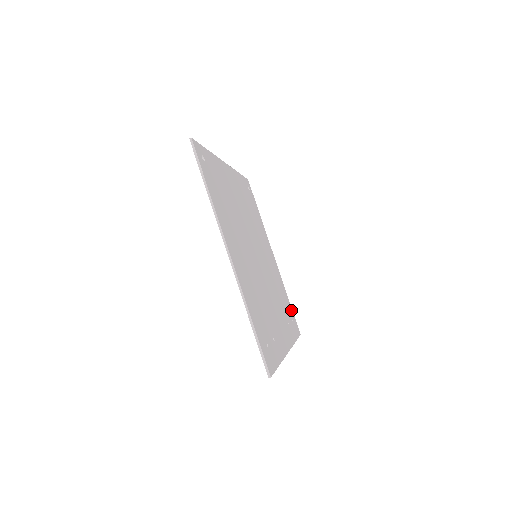
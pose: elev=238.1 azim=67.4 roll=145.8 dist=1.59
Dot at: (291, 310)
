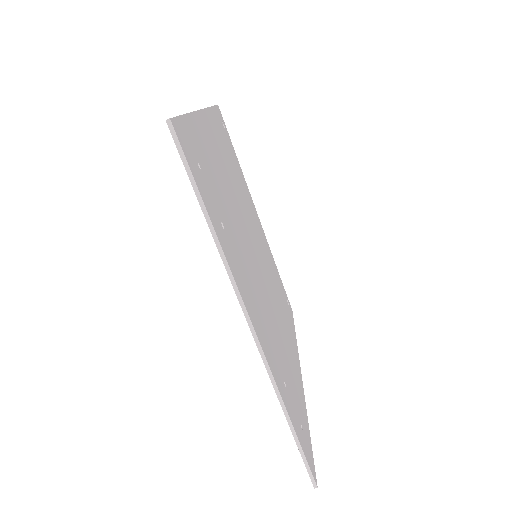
Dot at: (307, 433)
